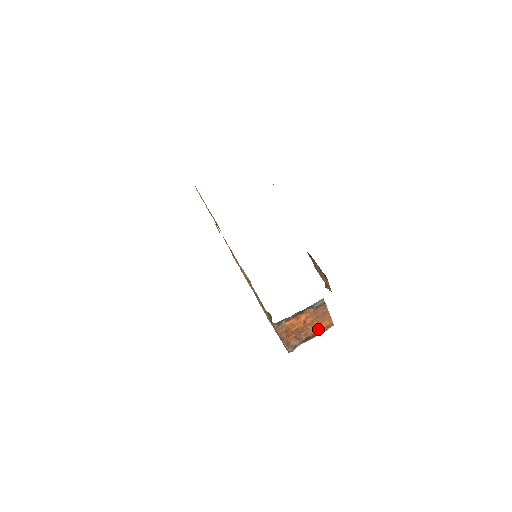
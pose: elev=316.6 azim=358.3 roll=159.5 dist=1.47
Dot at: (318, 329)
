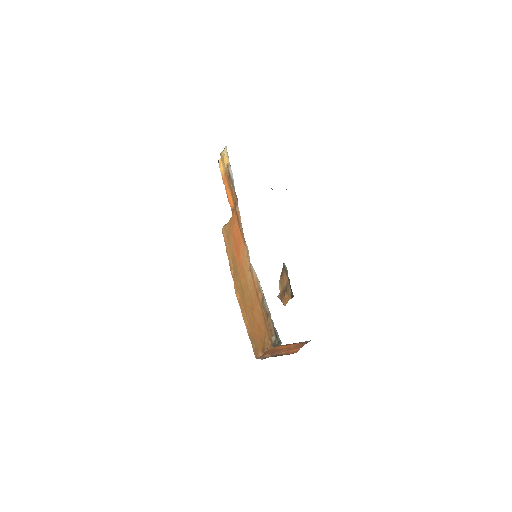
Dot at: (287, 352)
